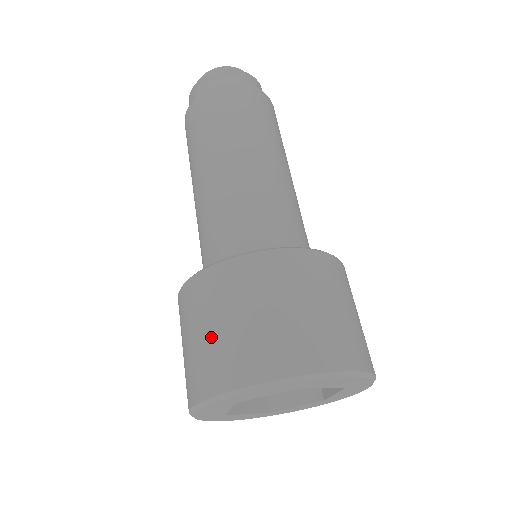
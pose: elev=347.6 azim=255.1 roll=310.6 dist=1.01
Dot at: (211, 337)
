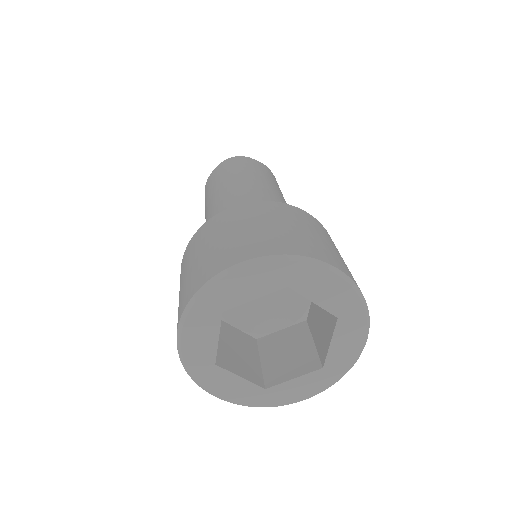
Dot at: (204, 254)
